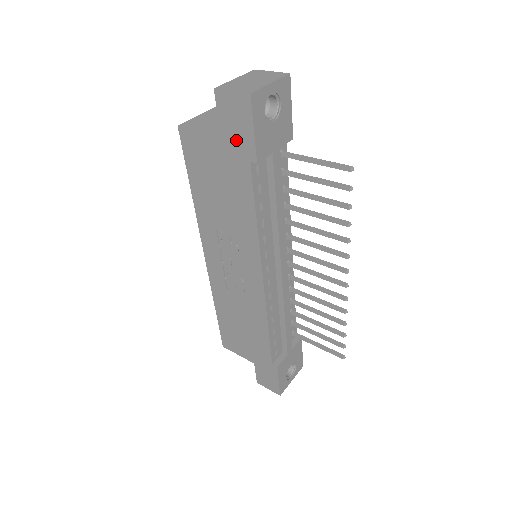
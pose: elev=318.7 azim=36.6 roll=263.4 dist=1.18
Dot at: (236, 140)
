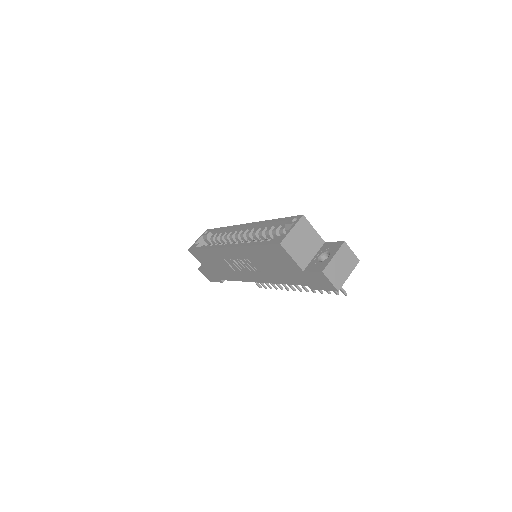
Dot at: (310, 280)
